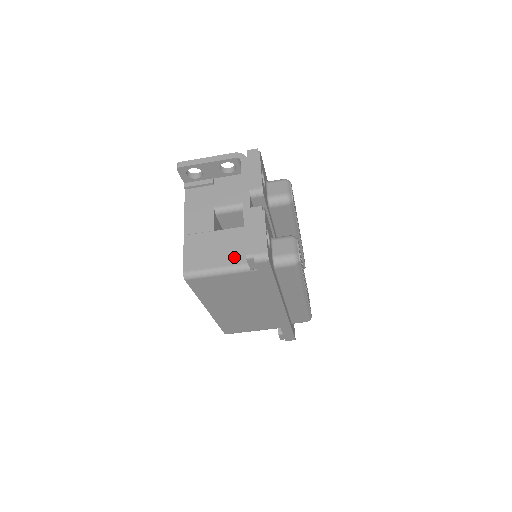
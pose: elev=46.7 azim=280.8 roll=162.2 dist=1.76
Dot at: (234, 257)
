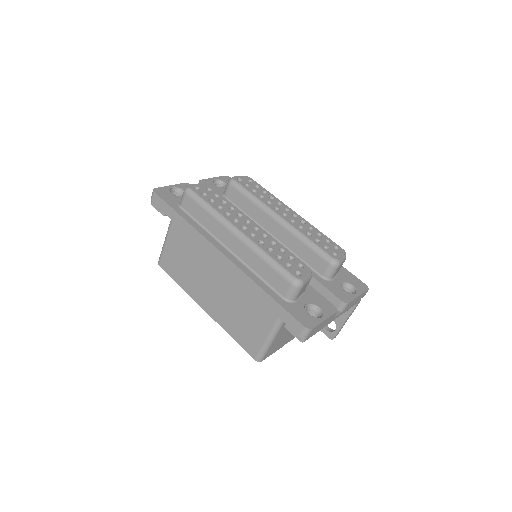
Dot at: occluded
